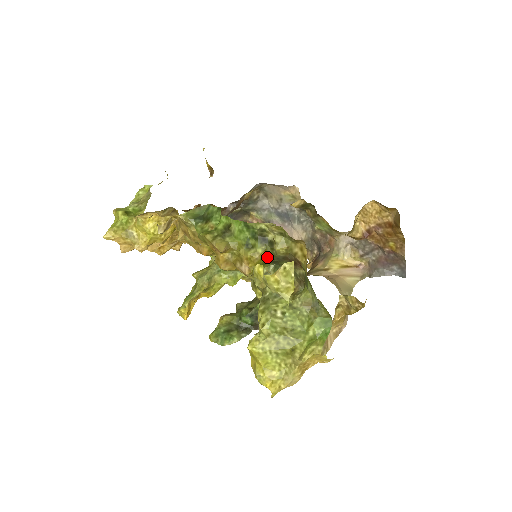
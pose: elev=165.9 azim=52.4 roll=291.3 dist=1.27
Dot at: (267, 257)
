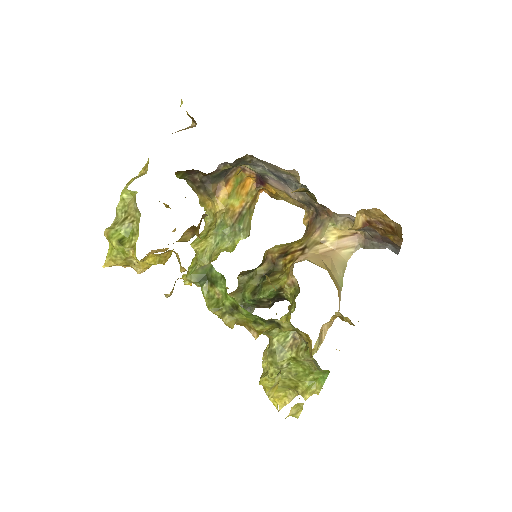
Dot at: (274, 327)
